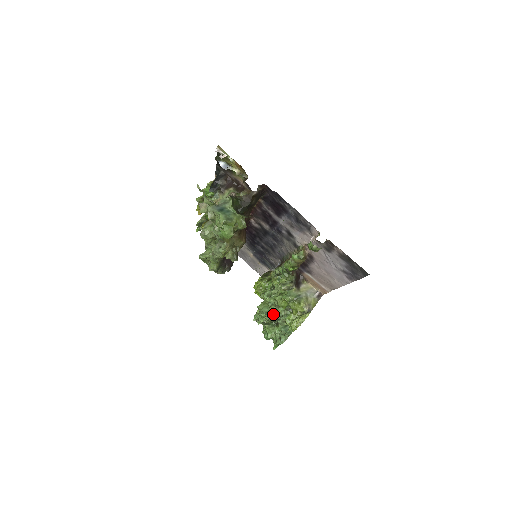
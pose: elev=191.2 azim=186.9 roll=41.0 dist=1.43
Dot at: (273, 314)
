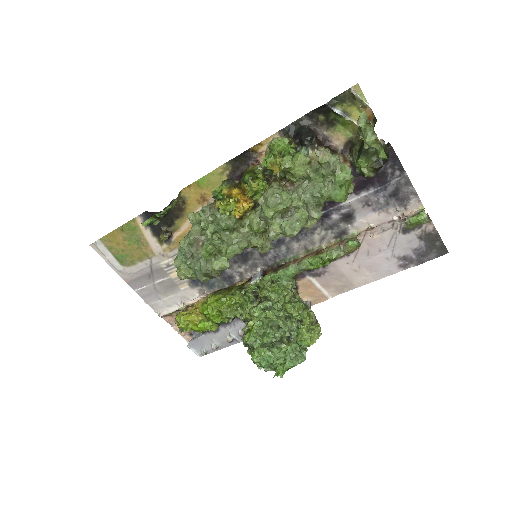
Dot at: (286, 327)
